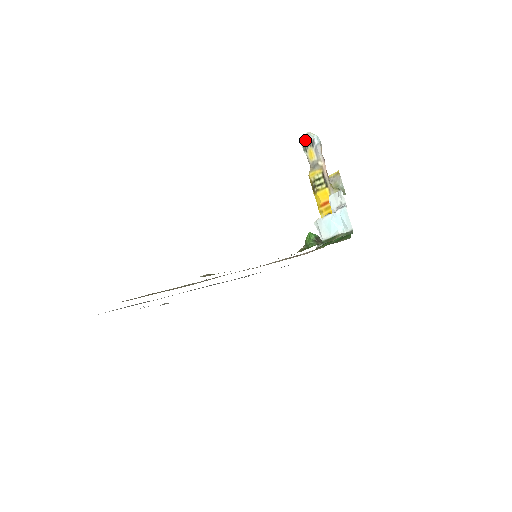
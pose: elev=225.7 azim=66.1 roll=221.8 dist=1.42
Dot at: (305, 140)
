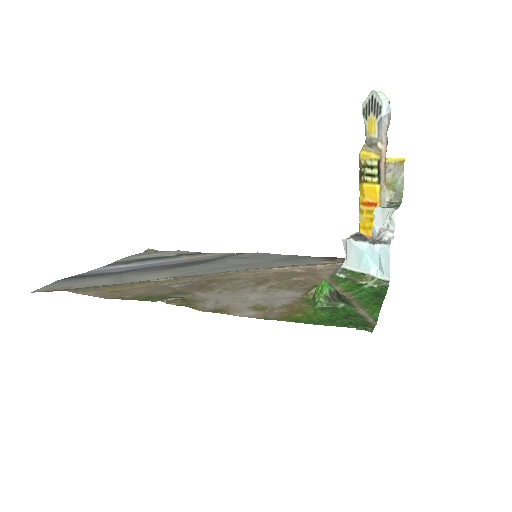
Dot at: (369, 100)
